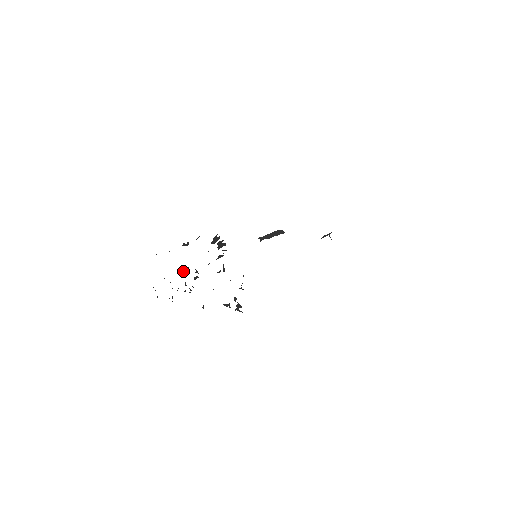
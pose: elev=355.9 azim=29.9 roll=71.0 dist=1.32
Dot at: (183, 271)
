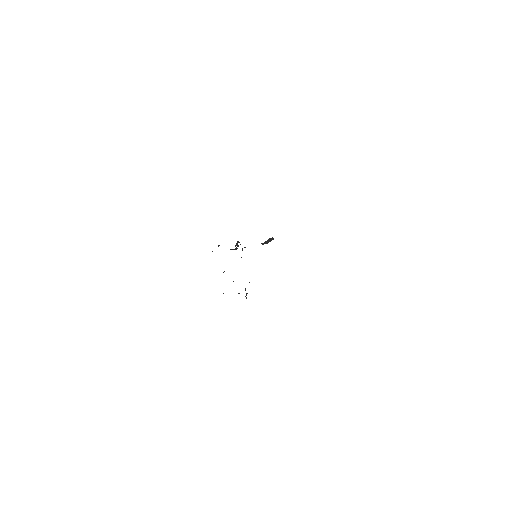
Dot at: occluded
